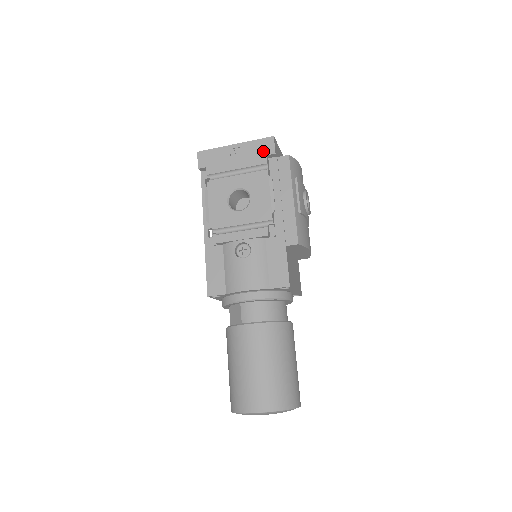
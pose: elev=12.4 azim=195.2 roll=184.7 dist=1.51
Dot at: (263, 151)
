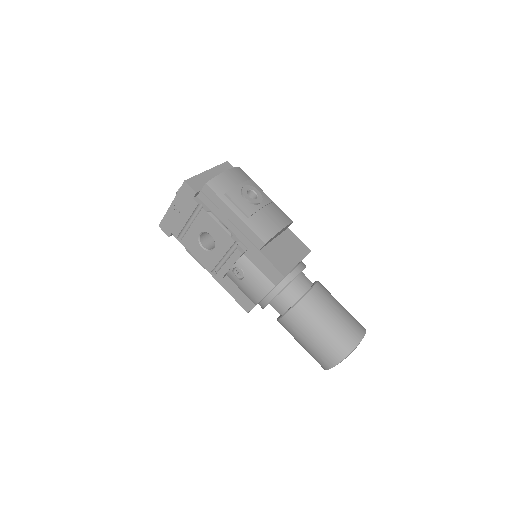
Dot at: (189, 197)
